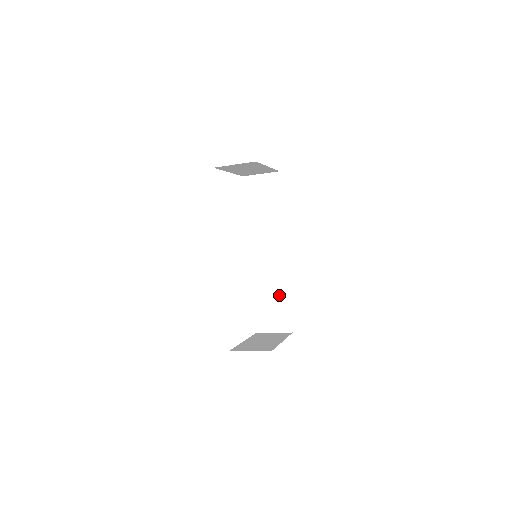
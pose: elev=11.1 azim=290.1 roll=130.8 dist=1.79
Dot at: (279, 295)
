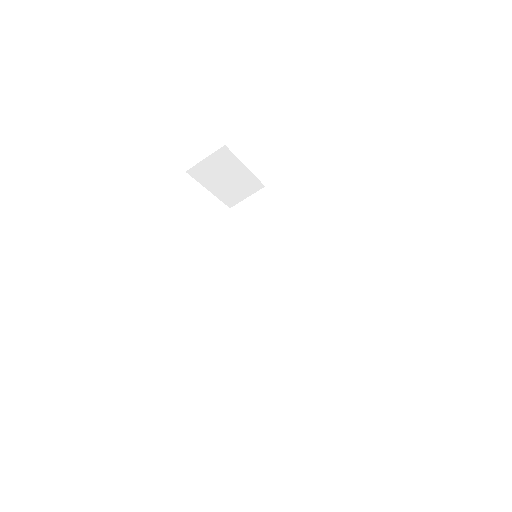
Dot at: (302, 310)
